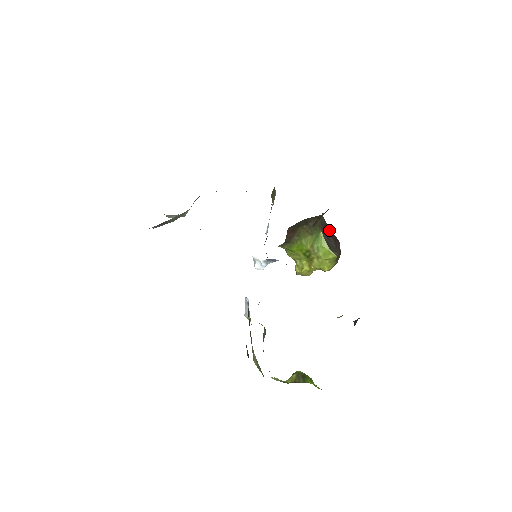
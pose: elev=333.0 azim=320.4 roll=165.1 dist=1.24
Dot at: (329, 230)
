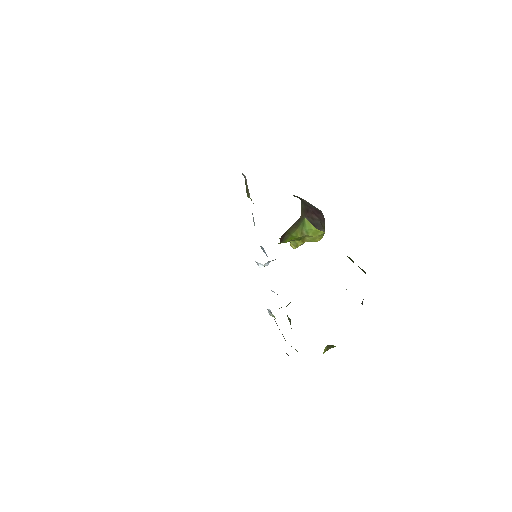
Dot at: (310, 209)
